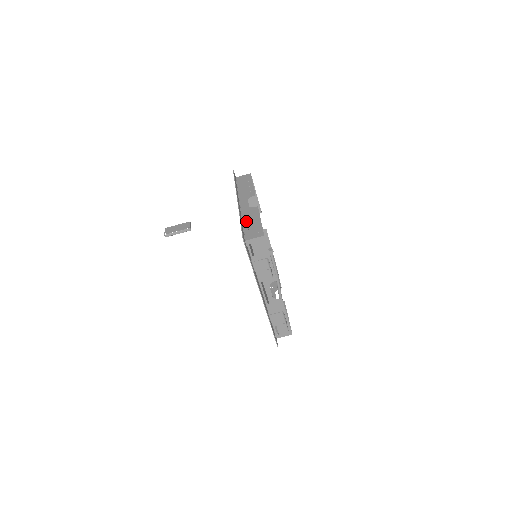
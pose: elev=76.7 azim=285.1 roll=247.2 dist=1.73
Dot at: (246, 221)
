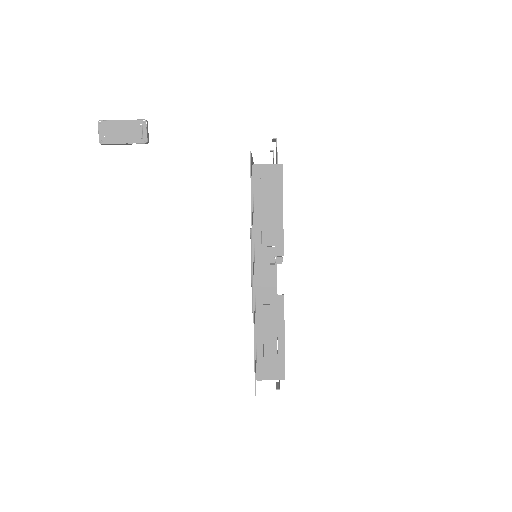
Dot at: (262, 331)
